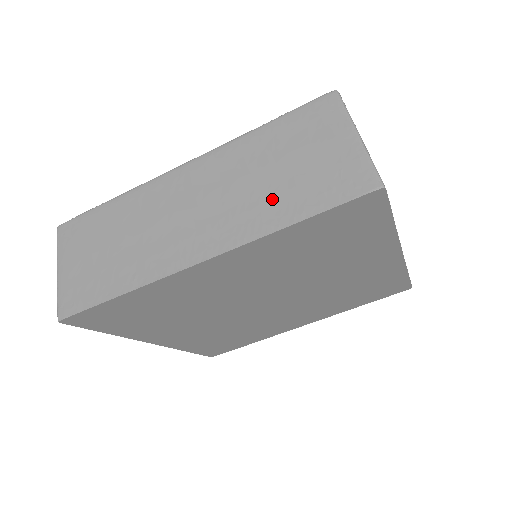
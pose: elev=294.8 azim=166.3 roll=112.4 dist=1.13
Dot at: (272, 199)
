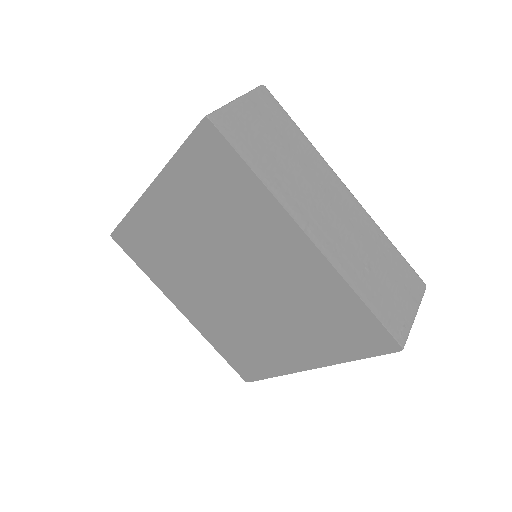
Dot at: occluded
